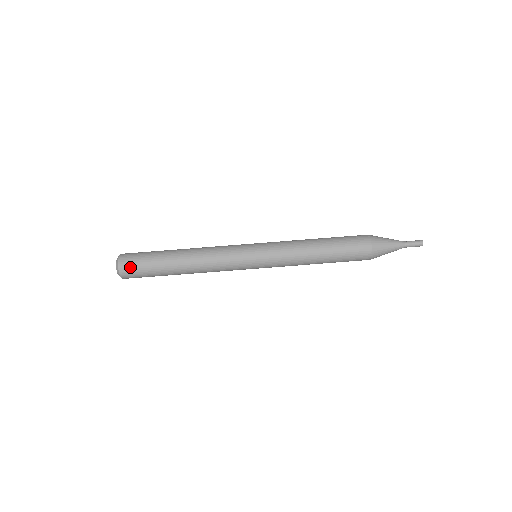
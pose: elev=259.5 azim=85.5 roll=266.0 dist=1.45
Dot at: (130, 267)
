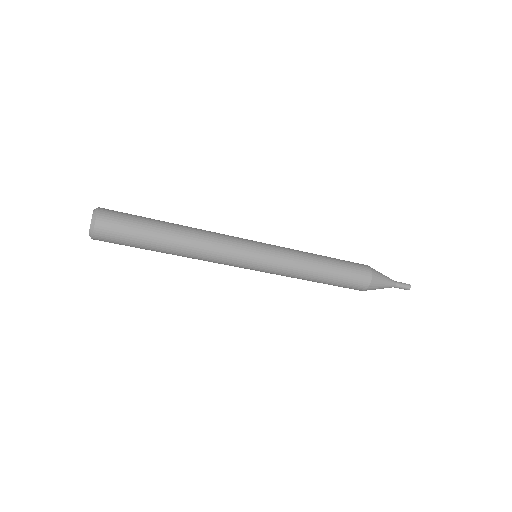
Dot at: (109, 237)
